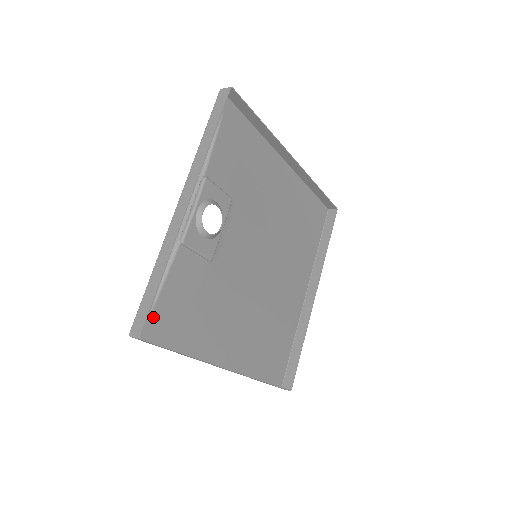
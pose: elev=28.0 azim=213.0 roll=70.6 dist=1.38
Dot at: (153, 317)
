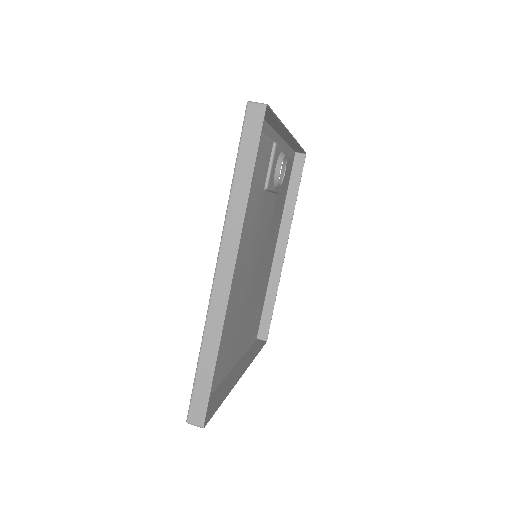
Dot at: occluded
